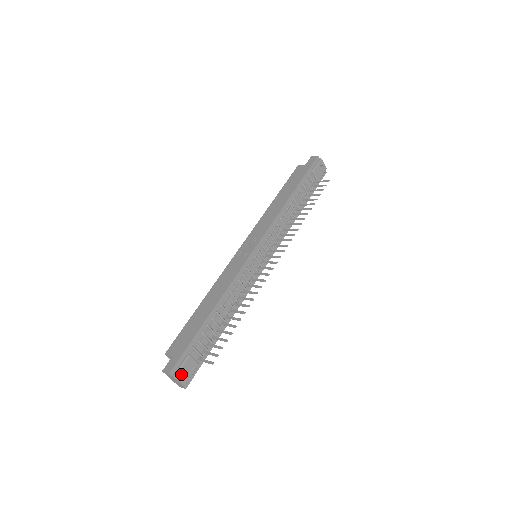
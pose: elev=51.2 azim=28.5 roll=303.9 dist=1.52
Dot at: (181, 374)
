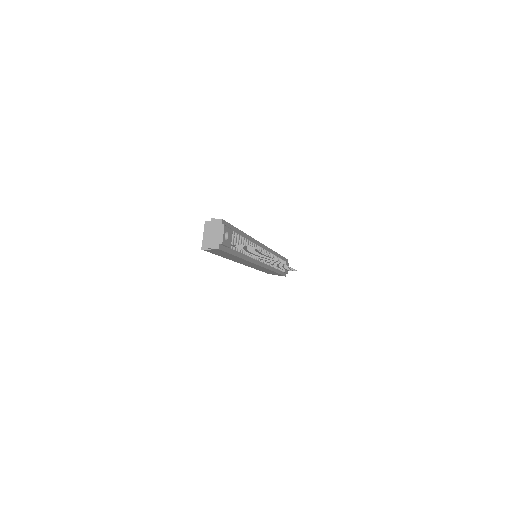
Dot at: occluded
